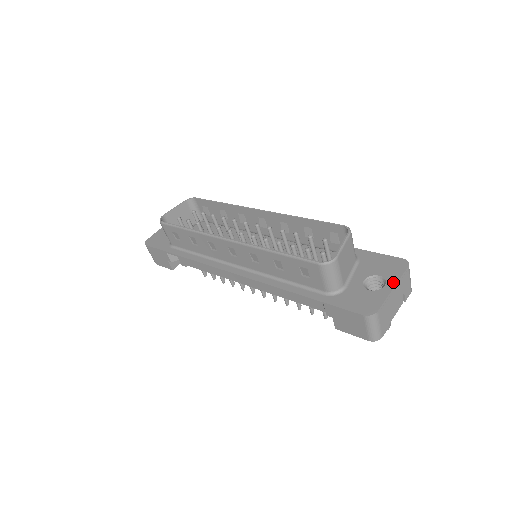
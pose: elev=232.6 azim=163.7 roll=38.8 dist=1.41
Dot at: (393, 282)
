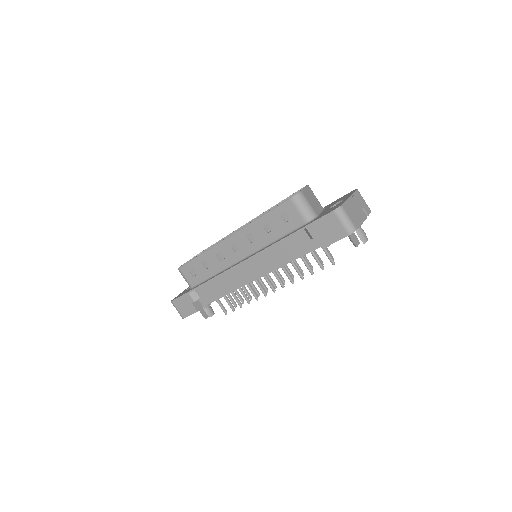
Dot at: (349, 196)
